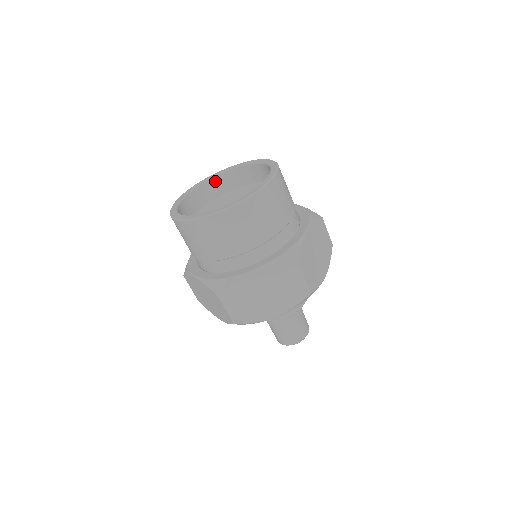
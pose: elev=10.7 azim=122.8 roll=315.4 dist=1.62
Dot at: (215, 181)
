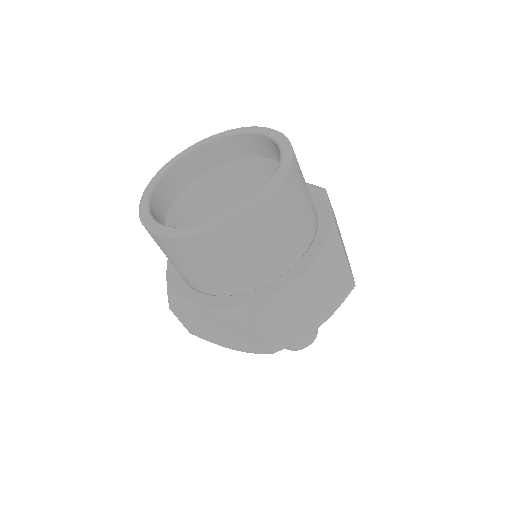
Dot at: (234, 140)
